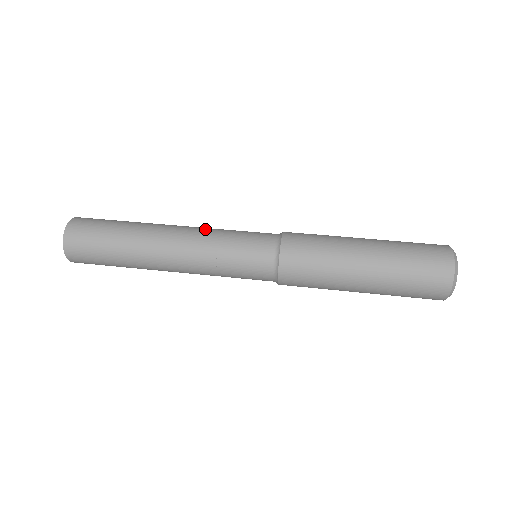
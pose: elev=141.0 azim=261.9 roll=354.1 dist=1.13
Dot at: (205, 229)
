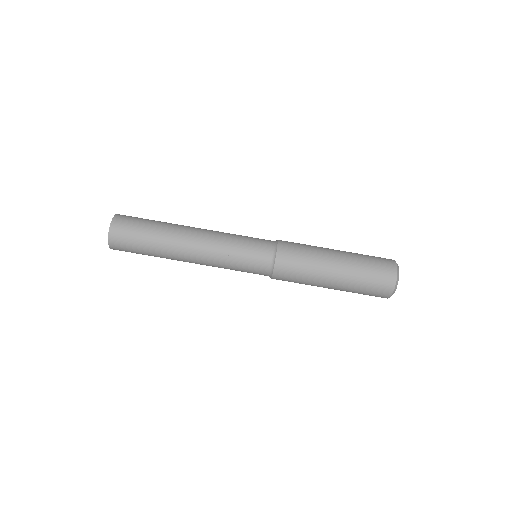
Dot at: (216, 252)
